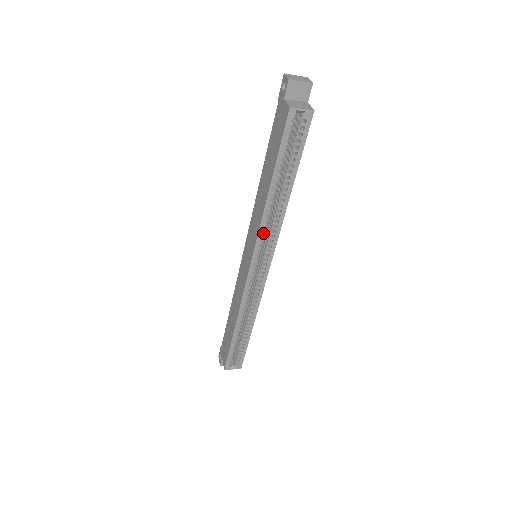
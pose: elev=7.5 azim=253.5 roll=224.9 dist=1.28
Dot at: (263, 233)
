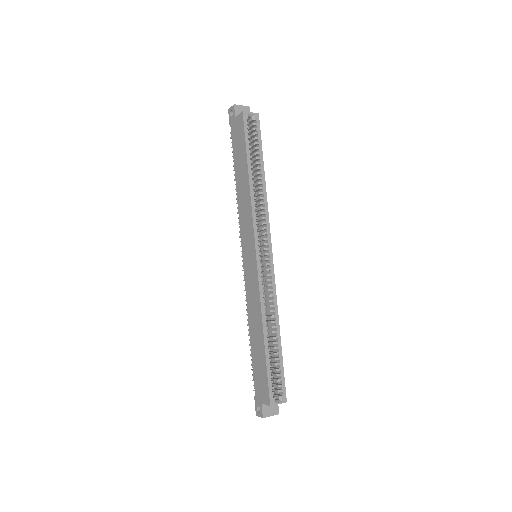
Dot at: (256, 218)
